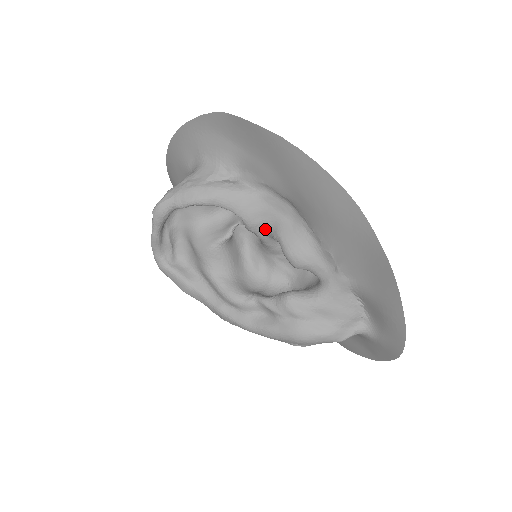
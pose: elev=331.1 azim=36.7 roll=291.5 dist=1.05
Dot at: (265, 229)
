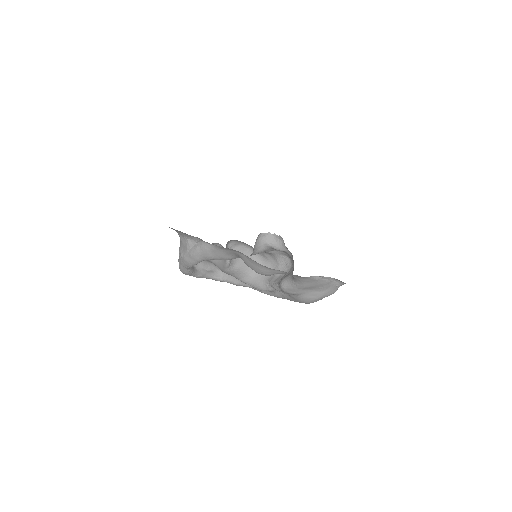
Dot at: (239, 257)
